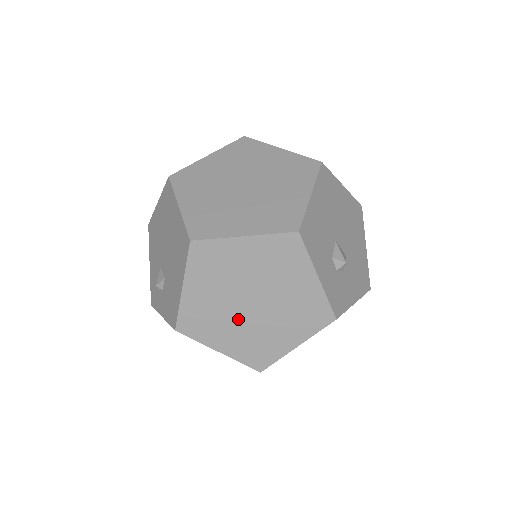
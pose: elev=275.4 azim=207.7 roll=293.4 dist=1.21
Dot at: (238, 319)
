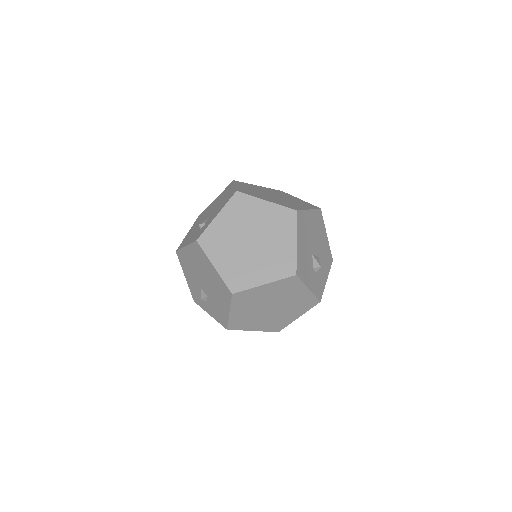
Dot at: (264, 316)
